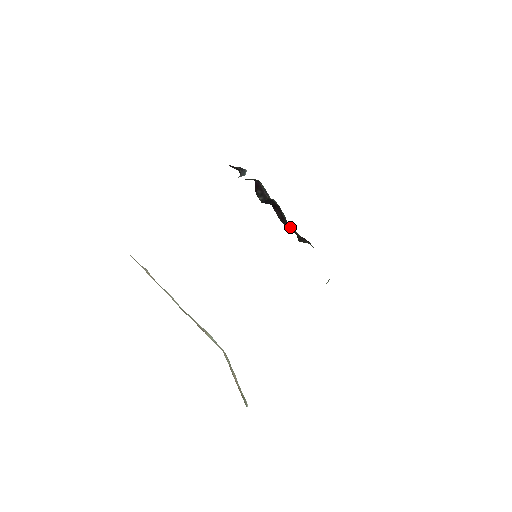
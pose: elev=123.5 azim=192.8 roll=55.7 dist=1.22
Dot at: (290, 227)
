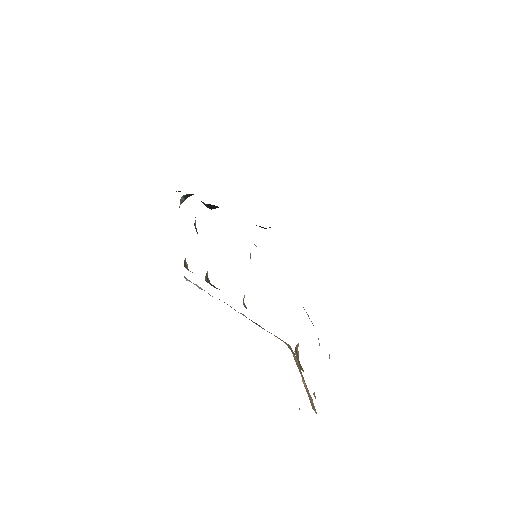
Dot at: occluded
